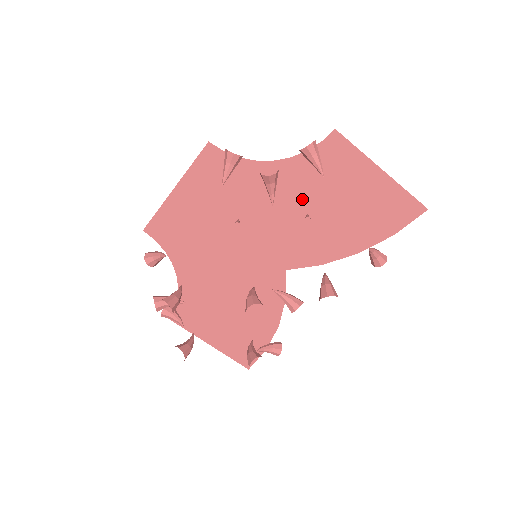
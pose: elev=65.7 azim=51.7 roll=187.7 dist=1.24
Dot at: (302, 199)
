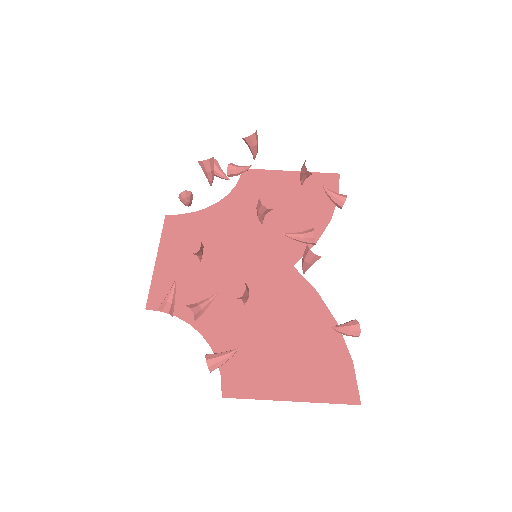
Dot at: occluded
